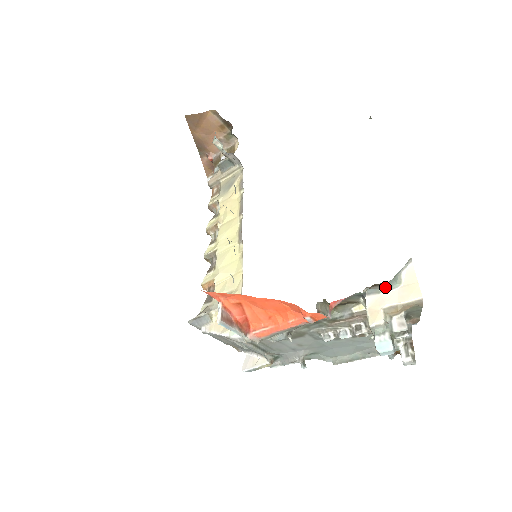
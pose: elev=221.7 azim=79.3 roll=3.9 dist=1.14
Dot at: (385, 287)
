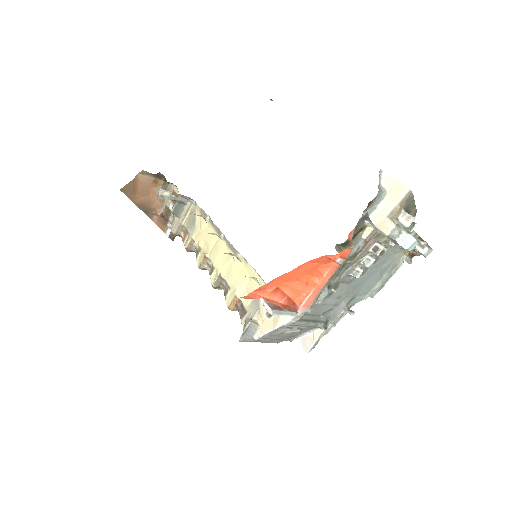
Dot at: (377, 201)
